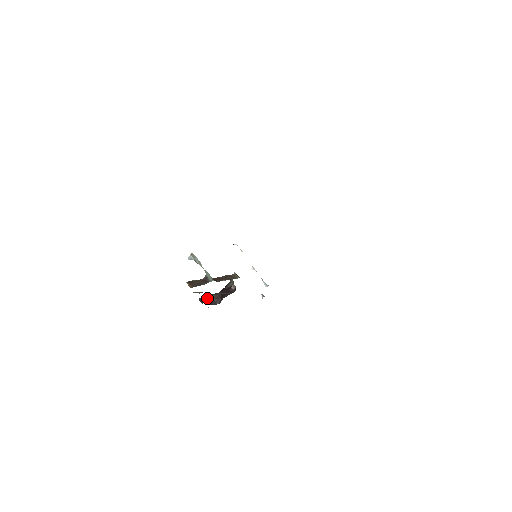
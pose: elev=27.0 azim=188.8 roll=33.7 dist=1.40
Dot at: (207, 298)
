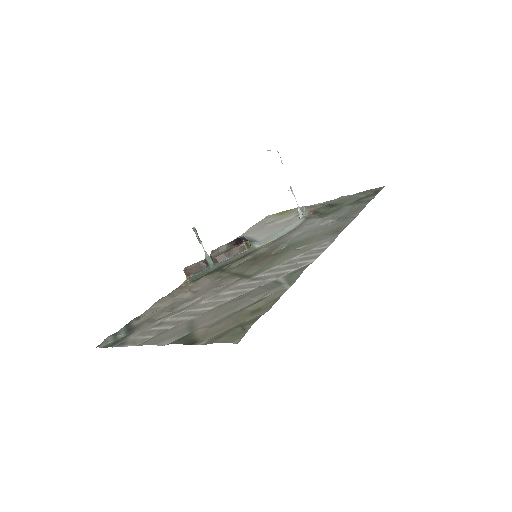
Dot at: (220, 251)
